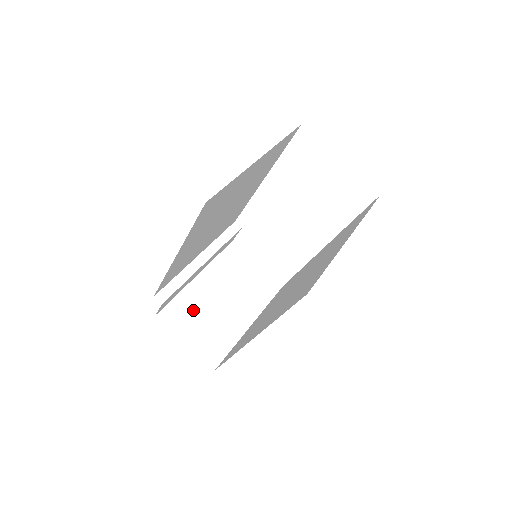
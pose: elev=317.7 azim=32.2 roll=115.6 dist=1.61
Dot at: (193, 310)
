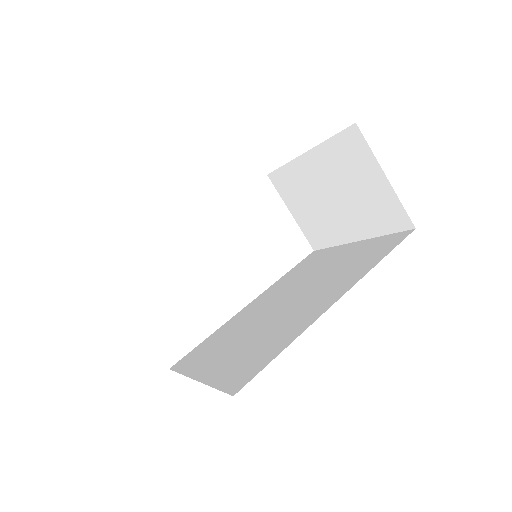
Dot at: occluded
